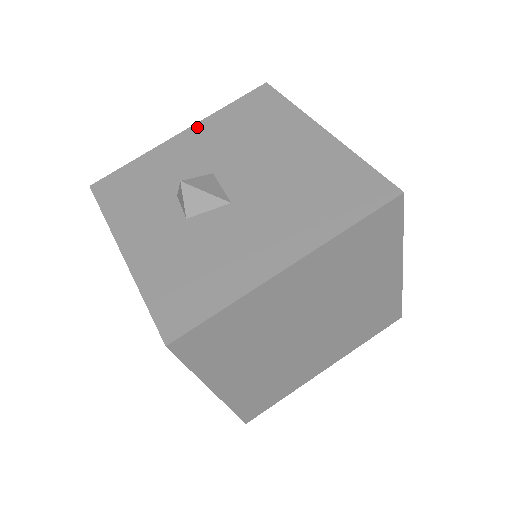
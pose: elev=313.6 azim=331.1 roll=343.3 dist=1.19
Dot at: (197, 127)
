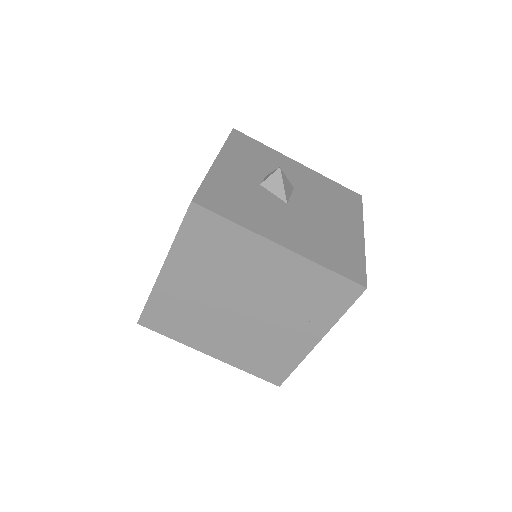
Dot at: (309, 170)
